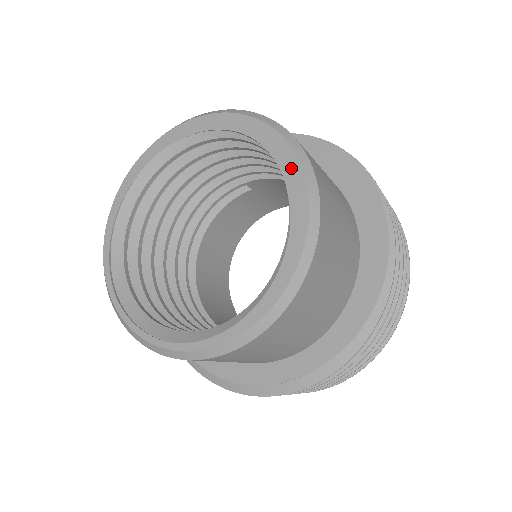
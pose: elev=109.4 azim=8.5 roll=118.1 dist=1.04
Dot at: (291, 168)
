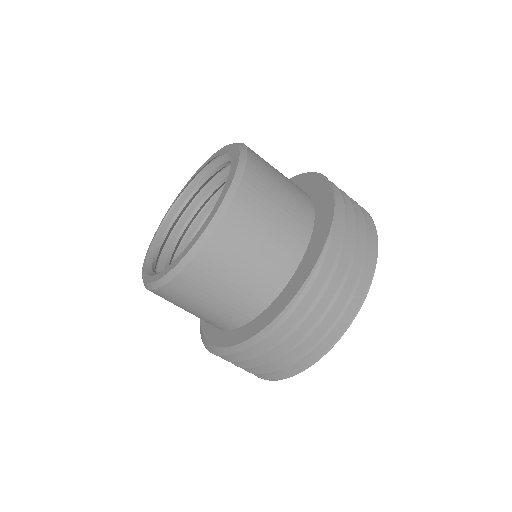
Dot at: (207, 222)
